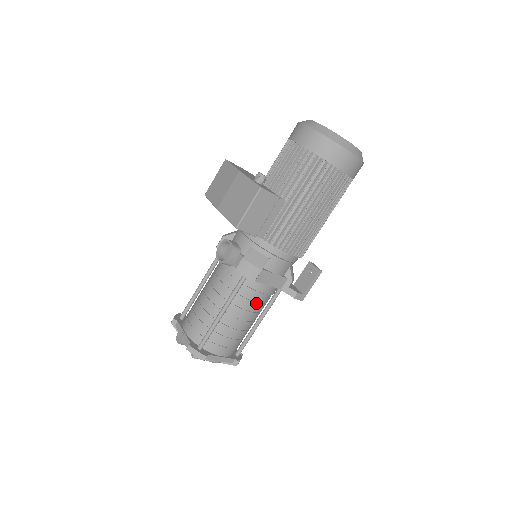
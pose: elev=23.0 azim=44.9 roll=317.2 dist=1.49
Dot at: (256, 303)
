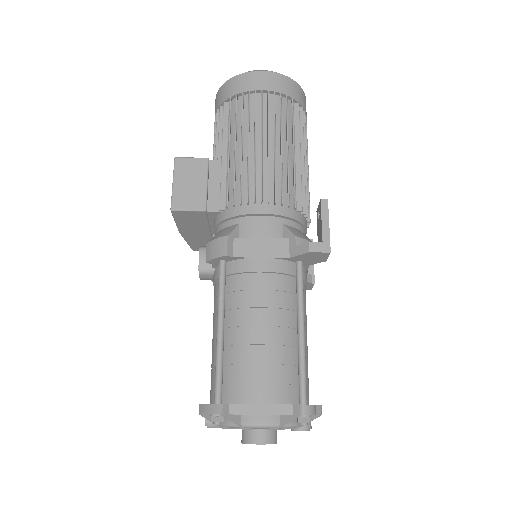
Dot at: (262, 292)
